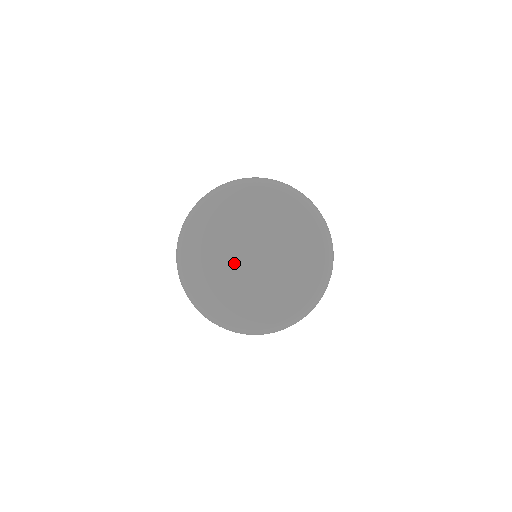
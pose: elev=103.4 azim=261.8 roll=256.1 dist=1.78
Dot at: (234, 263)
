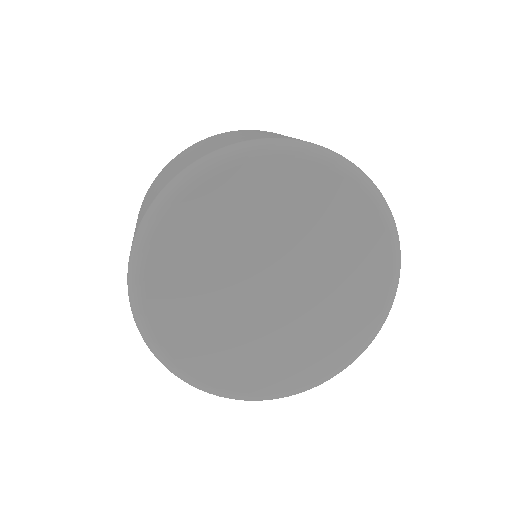
Dot at: (255, 317)
